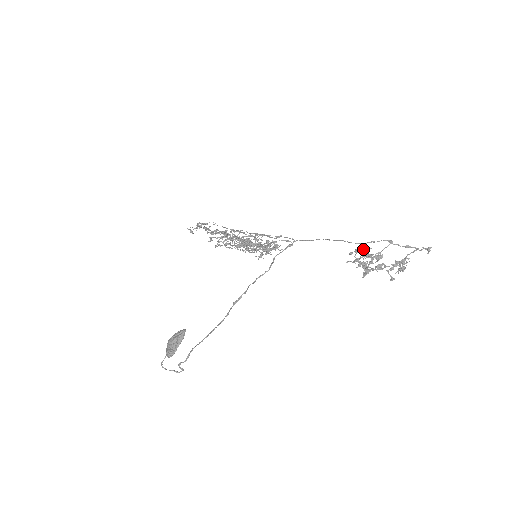
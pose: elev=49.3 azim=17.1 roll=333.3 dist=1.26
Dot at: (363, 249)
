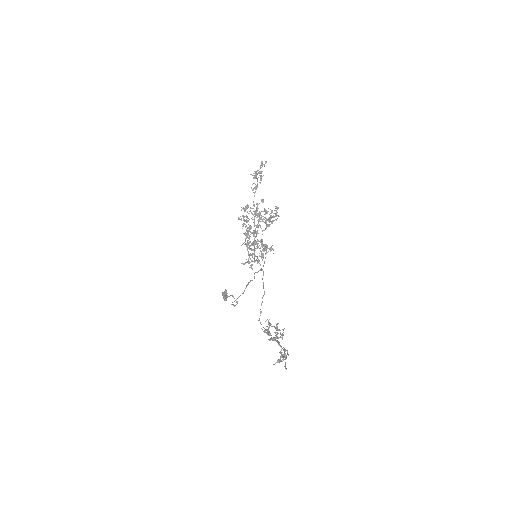
Dot at: (264, 330)
